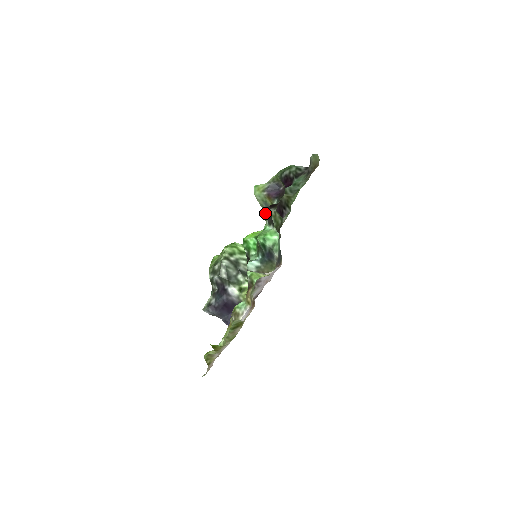
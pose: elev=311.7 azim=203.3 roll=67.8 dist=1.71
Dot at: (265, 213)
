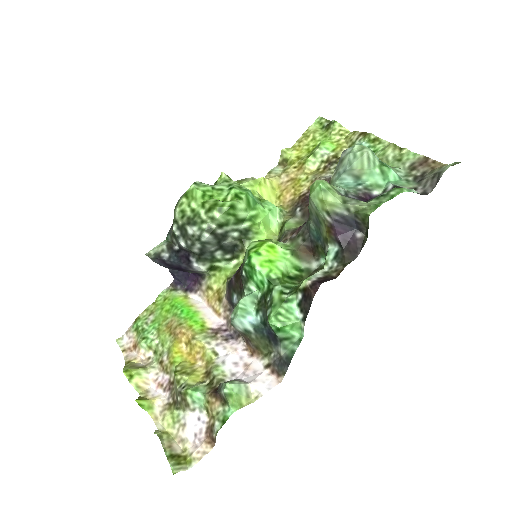
Dot at: (305, 284)
